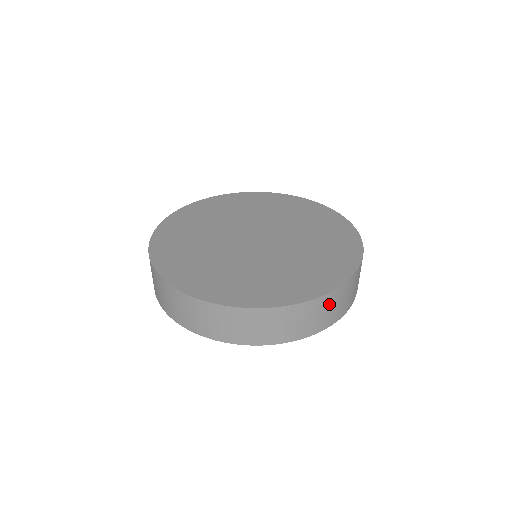
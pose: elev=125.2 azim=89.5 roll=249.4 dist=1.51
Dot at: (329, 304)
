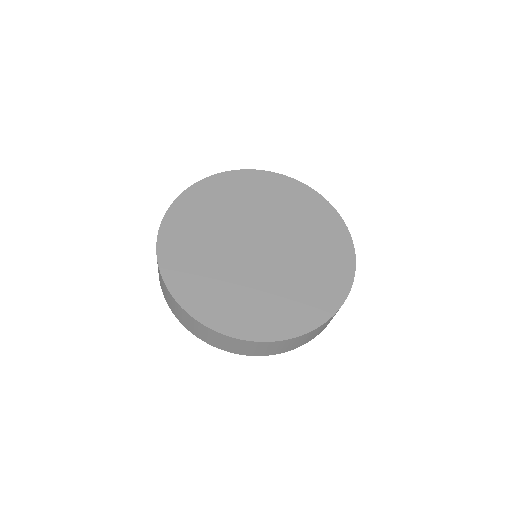
Dot at: occluded
